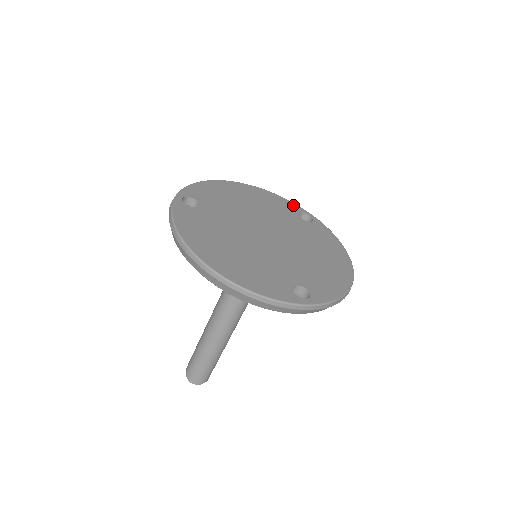
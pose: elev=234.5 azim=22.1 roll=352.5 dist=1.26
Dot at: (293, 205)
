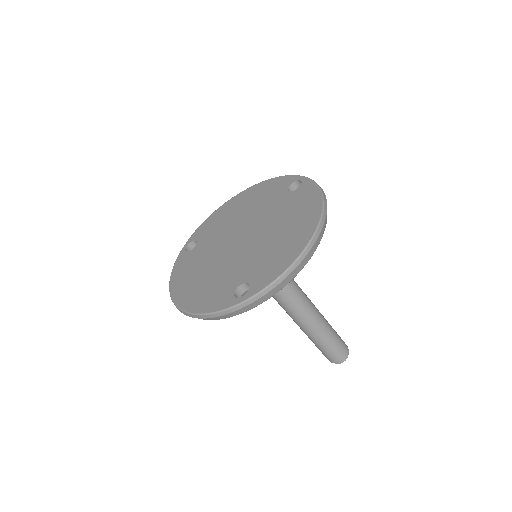
Dot at: (287, 179)
